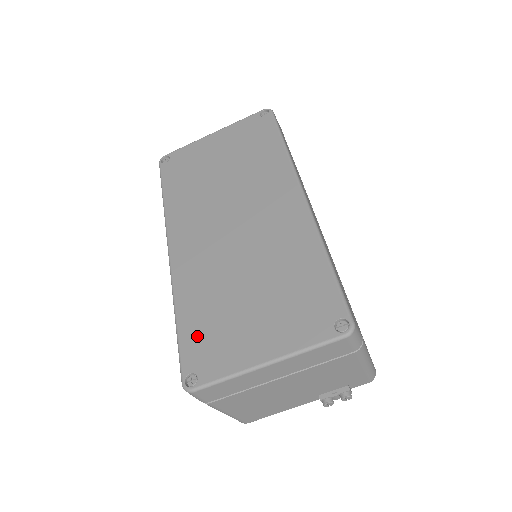
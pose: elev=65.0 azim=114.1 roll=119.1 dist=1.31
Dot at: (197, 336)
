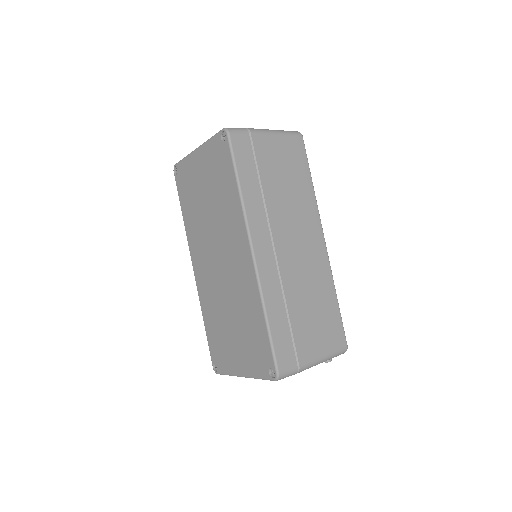
Dot at: (214, 342)
